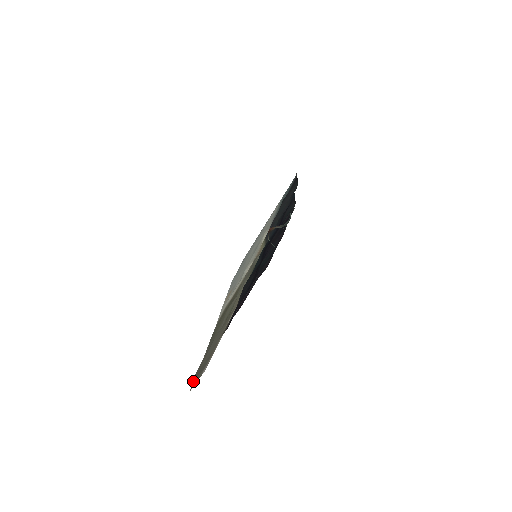
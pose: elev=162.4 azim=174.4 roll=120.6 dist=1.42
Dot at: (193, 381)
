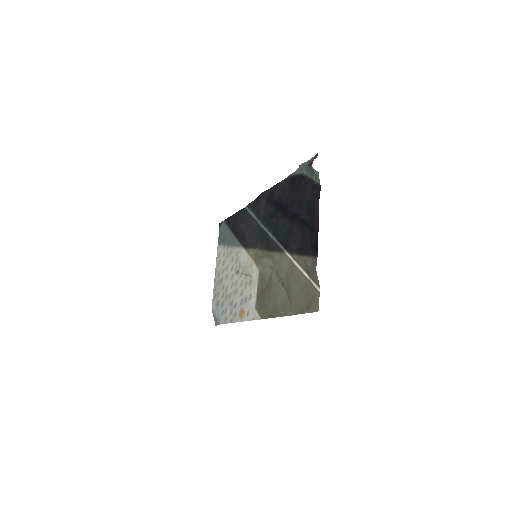
Dot at: (311, 310)
